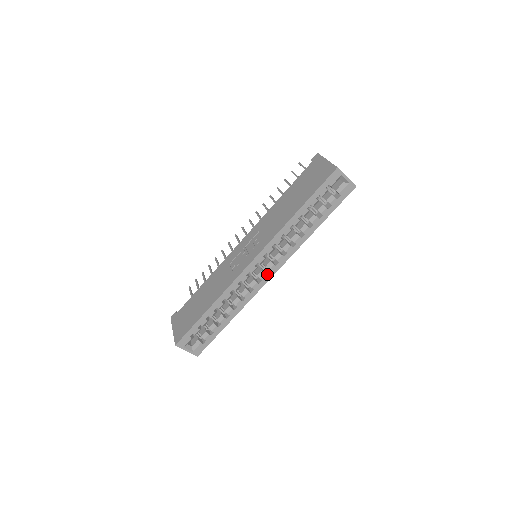
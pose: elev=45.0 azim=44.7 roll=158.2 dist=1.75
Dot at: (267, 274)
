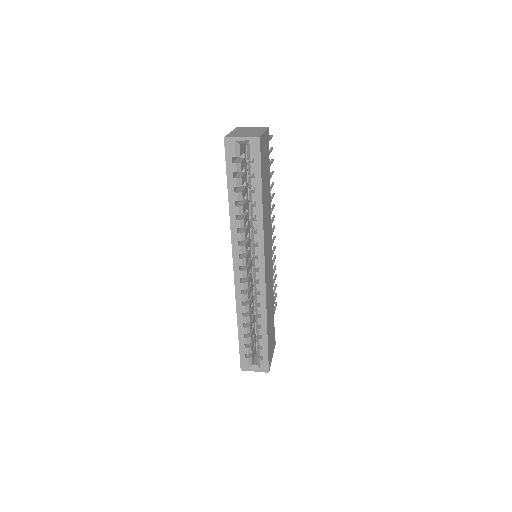
Dot at: (258, 271)
